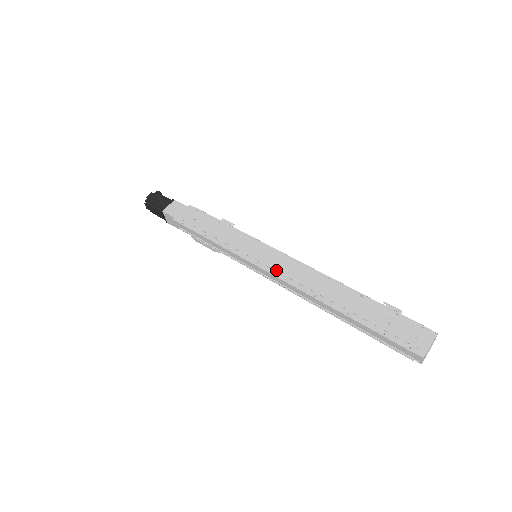
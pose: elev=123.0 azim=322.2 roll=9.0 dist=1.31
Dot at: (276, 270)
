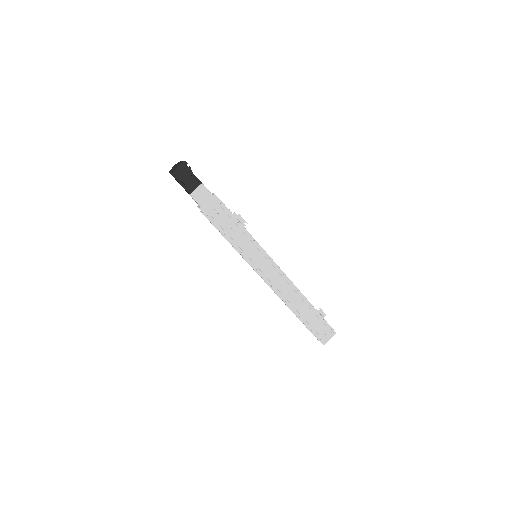
Dot at: (268, 278)
